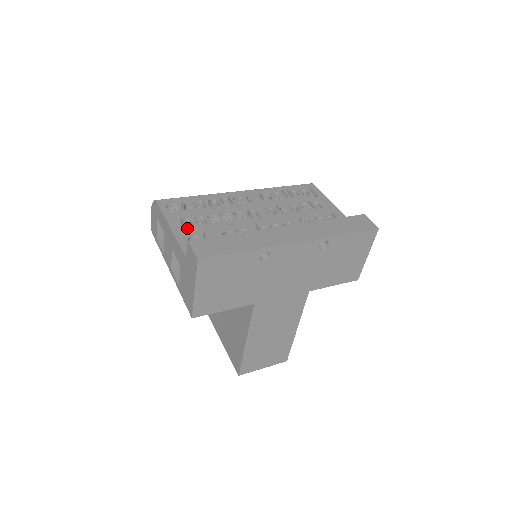
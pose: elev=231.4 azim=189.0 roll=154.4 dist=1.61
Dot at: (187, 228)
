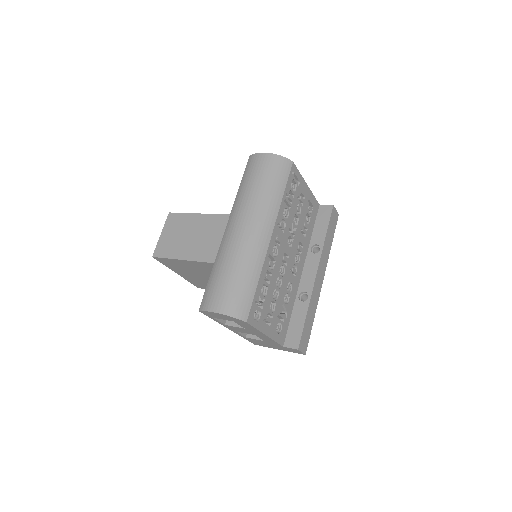
Dot at: (272, 324)
